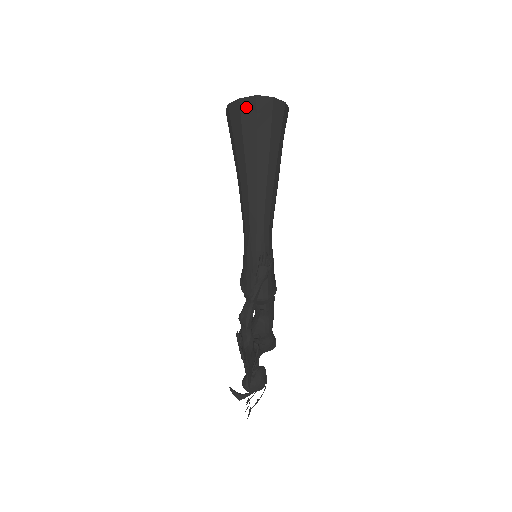
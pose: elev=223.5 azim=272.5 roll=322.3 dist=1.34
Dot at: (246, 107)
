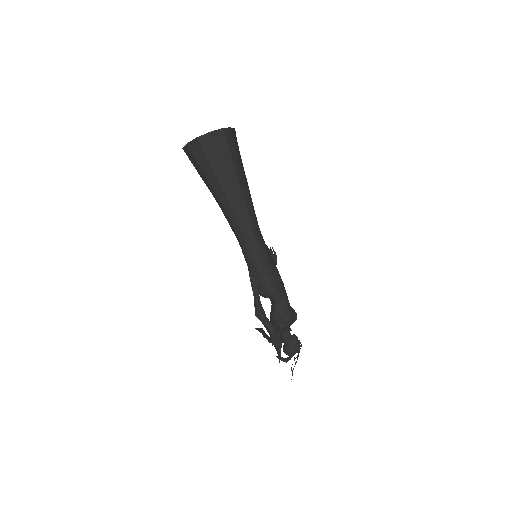
Dot at: (194, 149)
